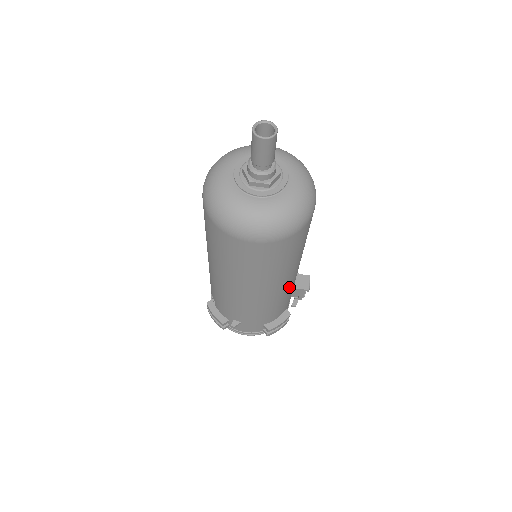
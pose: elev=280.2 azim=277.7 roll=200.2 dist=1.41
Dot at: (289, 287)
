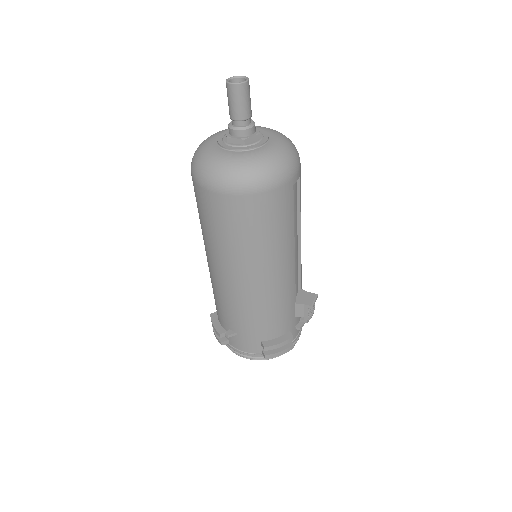
Dot at: (283, 288)
